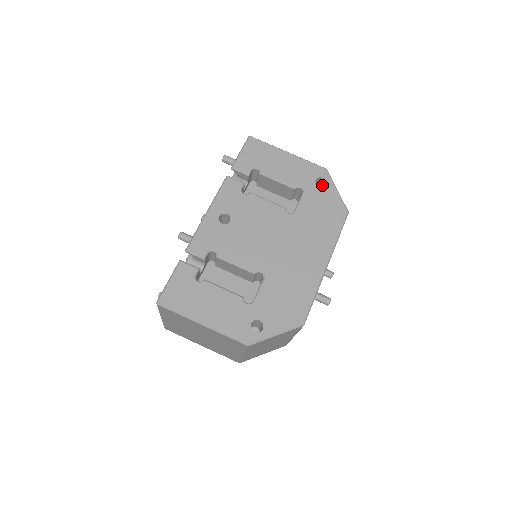
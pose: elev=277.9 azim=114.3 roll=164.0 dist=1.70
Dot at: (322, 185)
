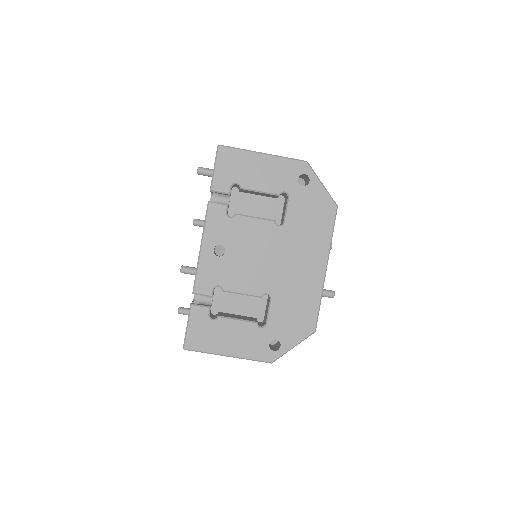
Dot at: (305, 177)
